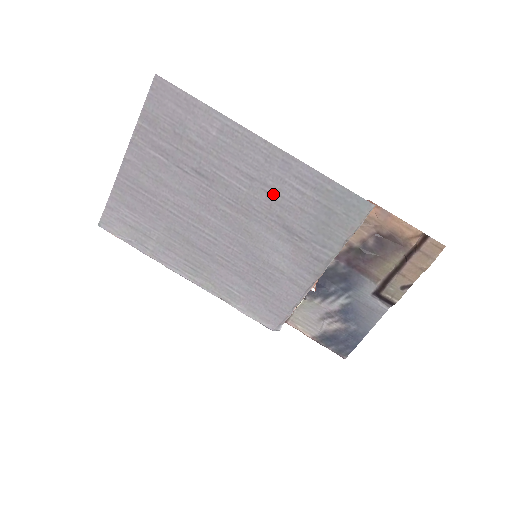
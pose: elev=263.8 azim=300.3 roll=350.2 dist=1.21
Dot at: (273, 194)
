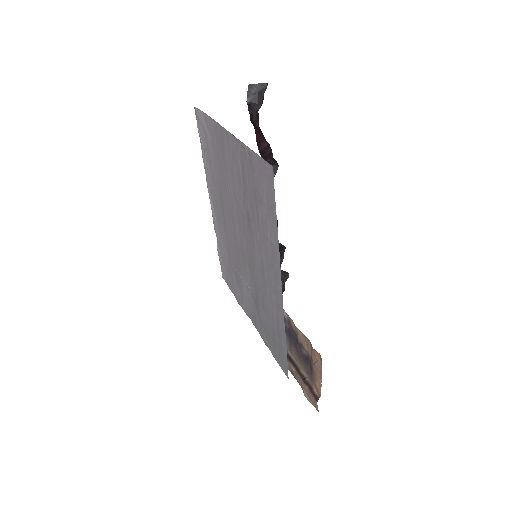
Dot at: (264, 292)
